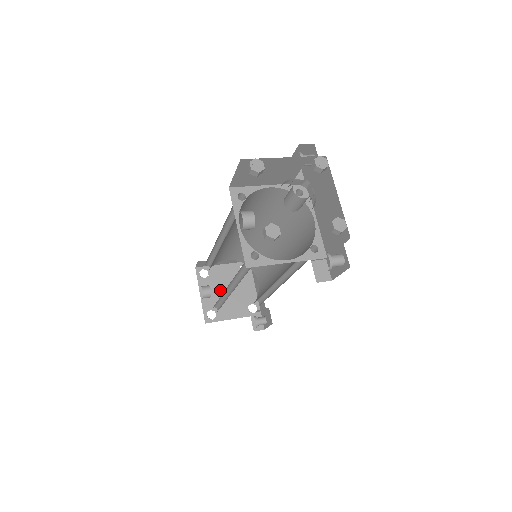
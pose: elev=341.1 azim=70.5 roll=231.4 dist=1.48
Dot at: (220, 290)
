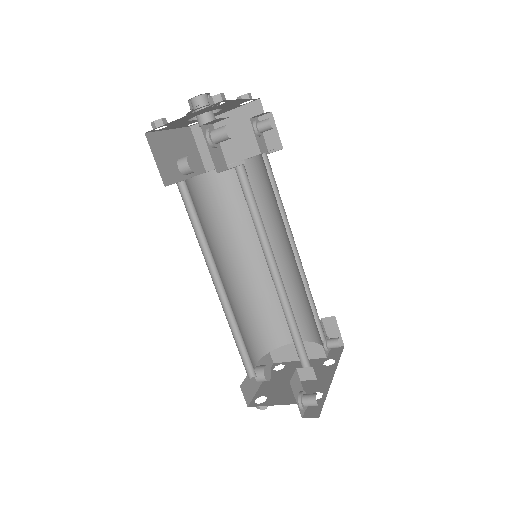
Dot at: (287, 380)
